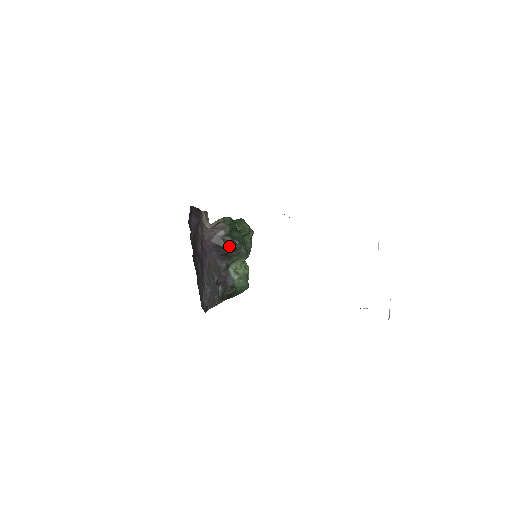
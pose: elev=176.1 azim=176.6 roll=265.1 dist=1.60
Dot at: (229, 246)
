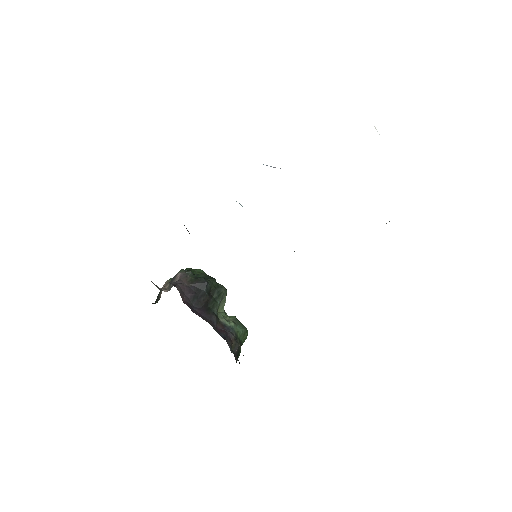
Dot at: (206, 288)
